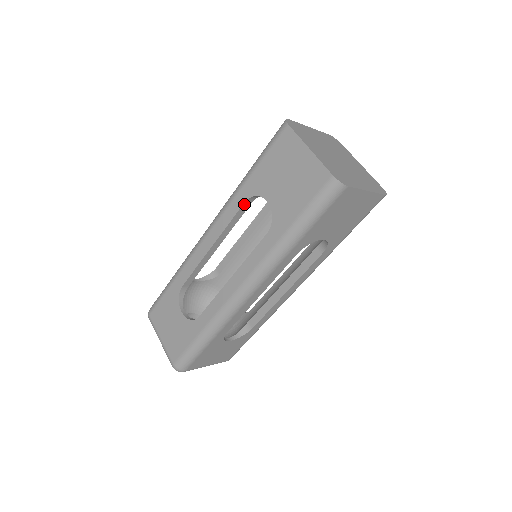
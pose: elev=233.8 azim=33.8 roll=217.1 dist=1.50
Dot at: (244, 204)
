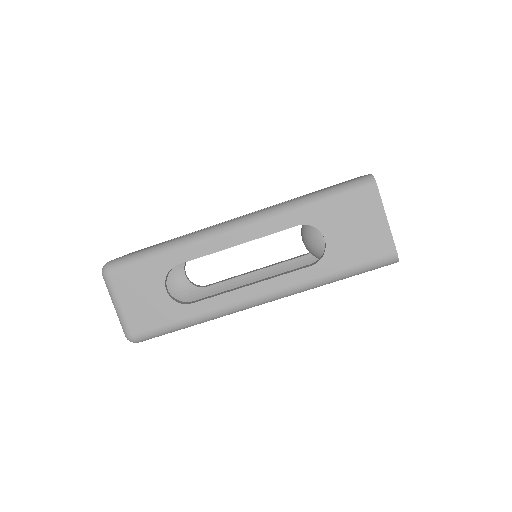
Dot at: occluded
